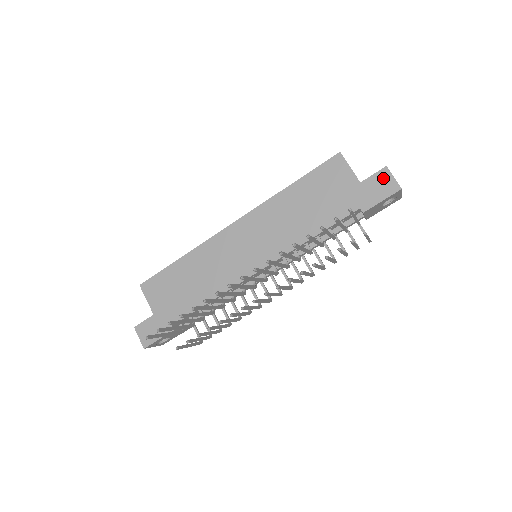
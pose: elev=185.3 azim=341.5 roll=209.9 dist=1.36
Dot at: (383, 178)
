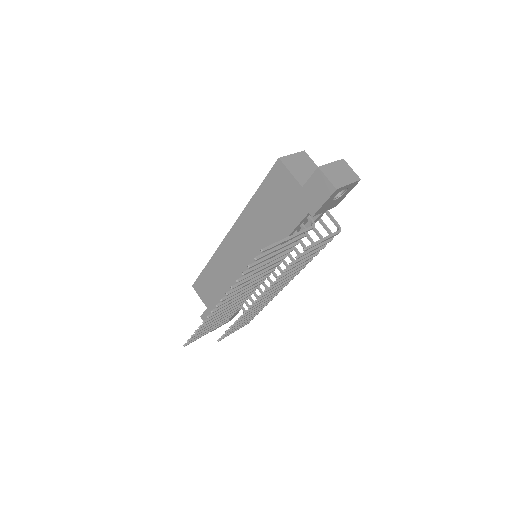
Dot at: (318, 180)
